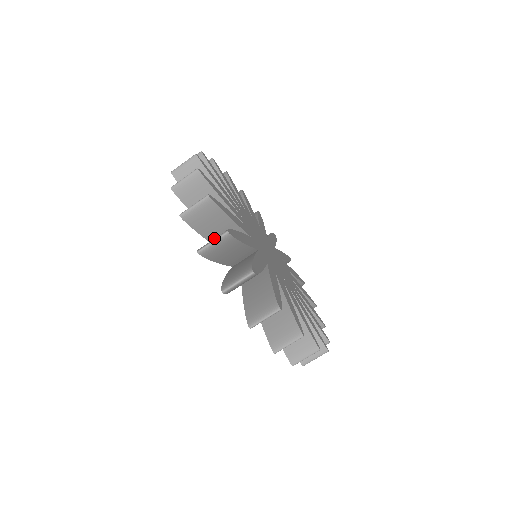
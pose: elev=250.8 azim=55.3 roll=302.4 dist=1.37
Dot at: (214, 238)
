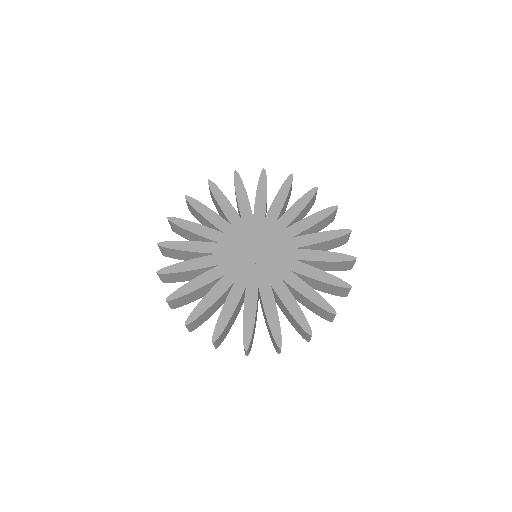
Dot at: (236, 316)
